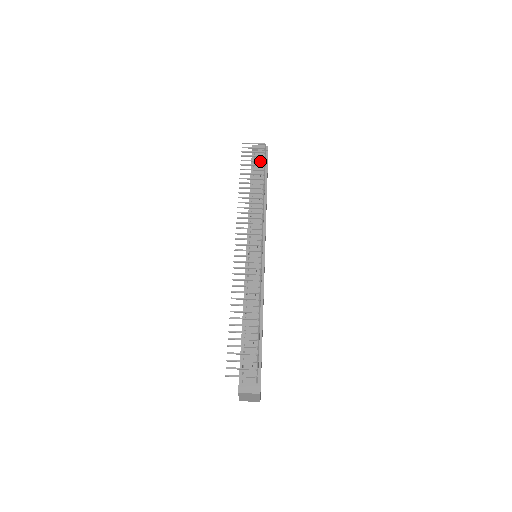
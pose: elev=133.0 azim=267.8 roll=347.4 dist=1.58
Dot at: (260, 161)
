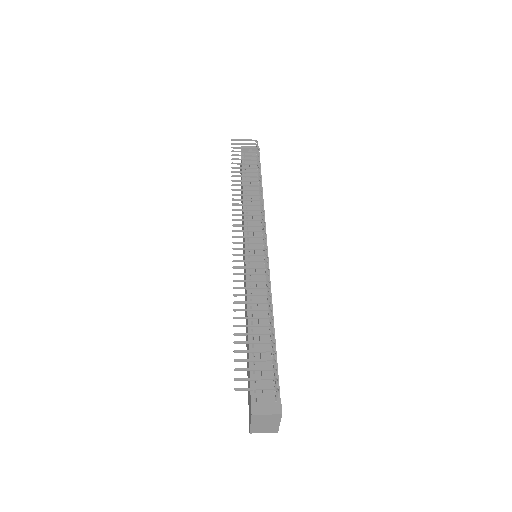
Dot at: (253, 156)
